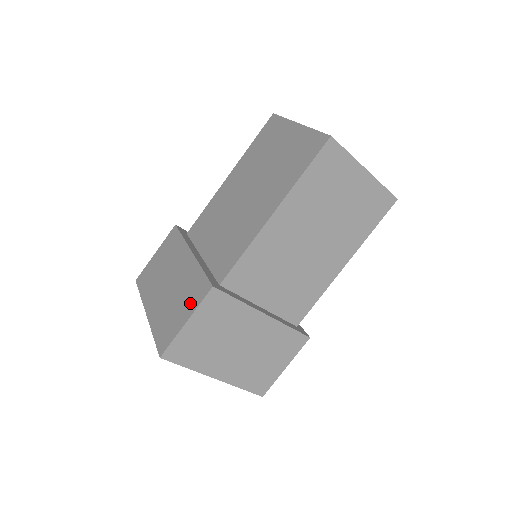
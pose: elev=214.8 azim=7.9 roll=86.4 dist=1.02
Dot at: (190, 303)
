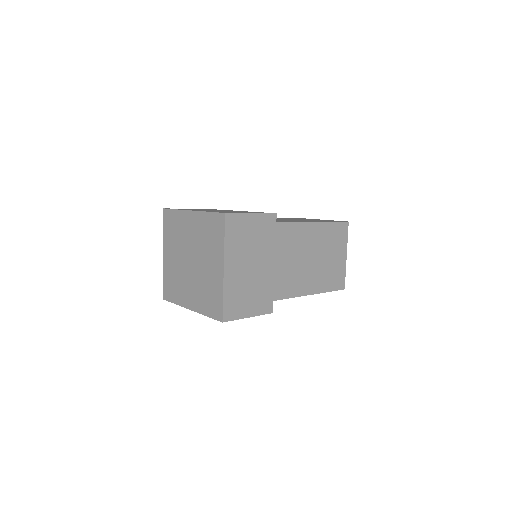
Dot at: occluded
